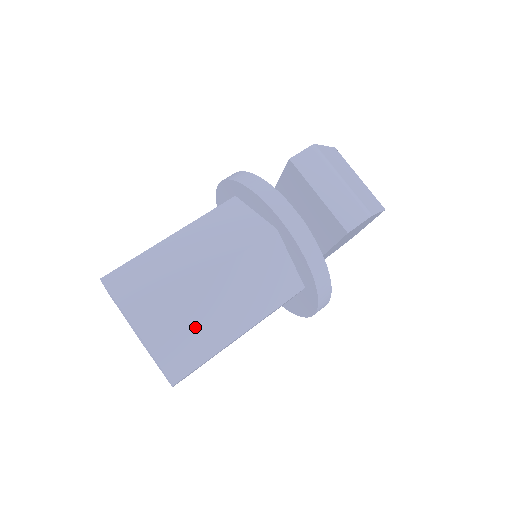
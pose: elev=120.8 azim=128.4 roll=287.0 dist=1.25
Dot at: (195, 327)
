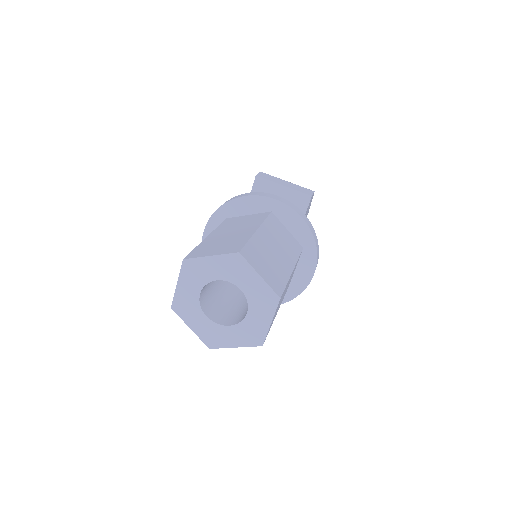
Dot at: (269, 260)
